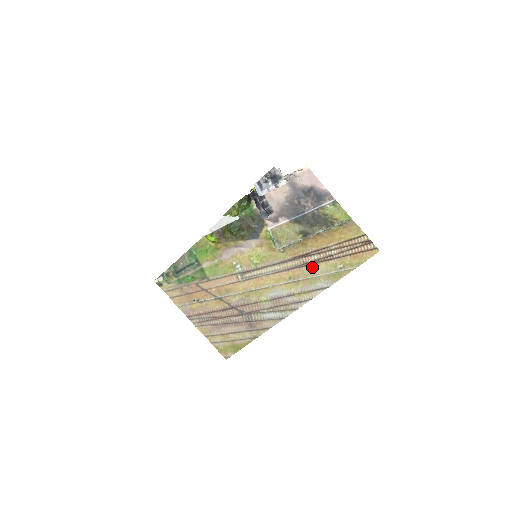
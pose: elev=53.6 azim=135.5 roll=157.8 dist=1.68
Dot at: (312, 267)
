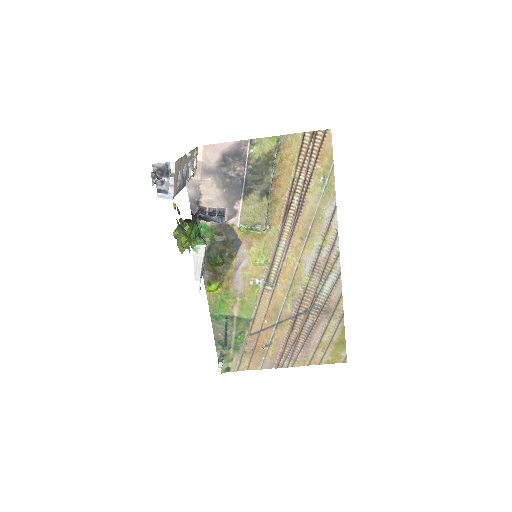
Dot at: (304, 209)
